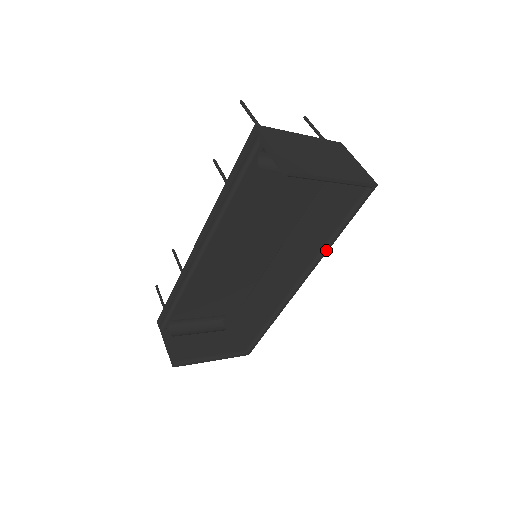
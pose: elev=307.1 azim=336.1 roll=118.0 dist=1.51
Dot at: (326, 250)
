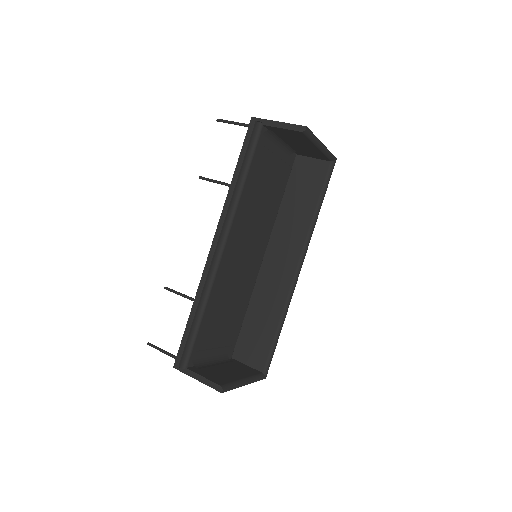
Dot at: (314, 227)
